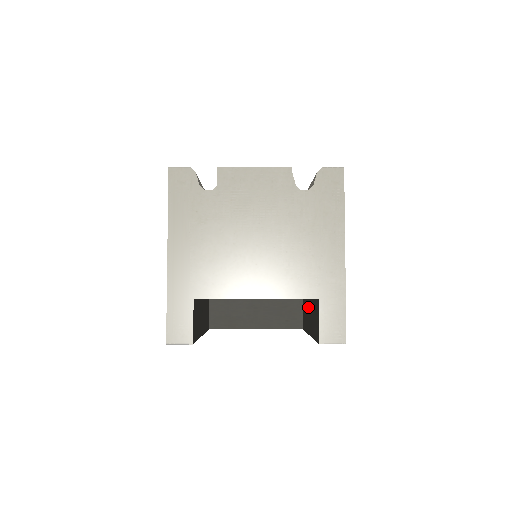
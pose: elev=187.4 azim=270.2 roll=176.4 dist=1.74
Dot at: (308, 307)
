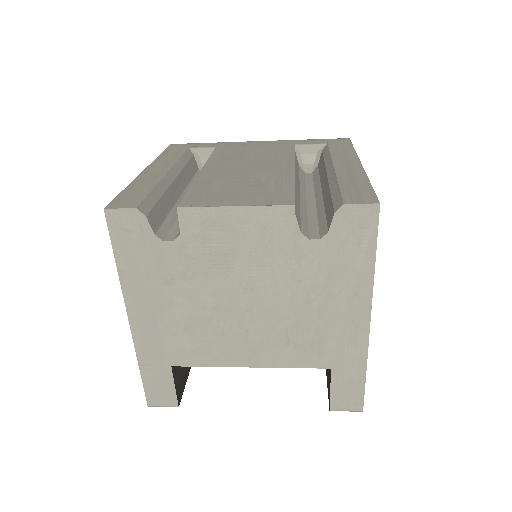
Dot at: occluded
